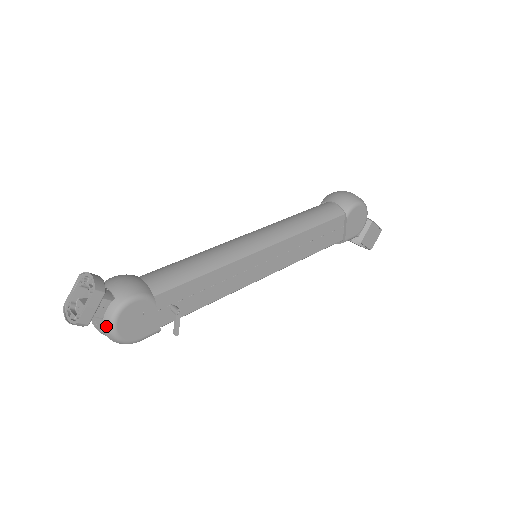
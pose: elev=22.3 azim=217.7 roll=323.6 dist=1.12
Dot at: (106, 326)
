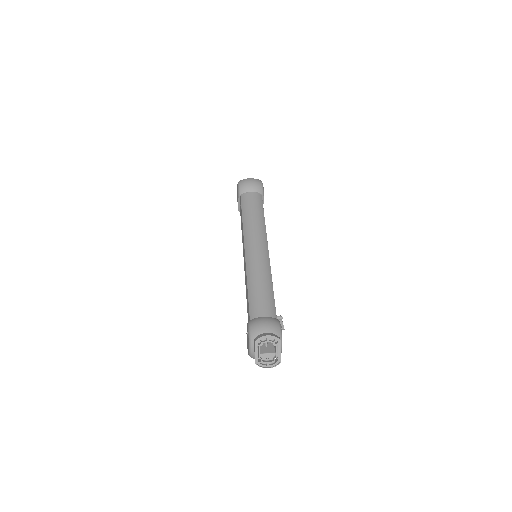
Dot at: occluded
